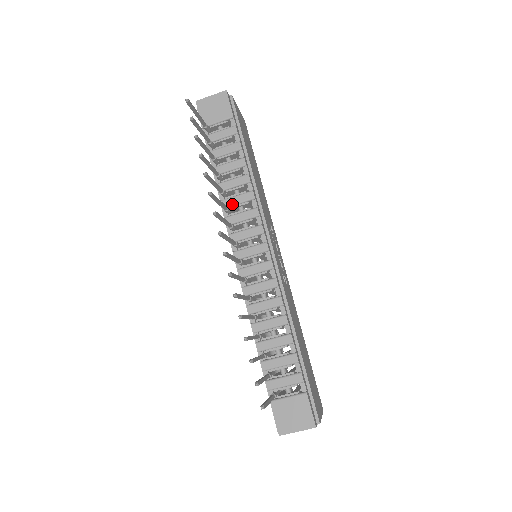
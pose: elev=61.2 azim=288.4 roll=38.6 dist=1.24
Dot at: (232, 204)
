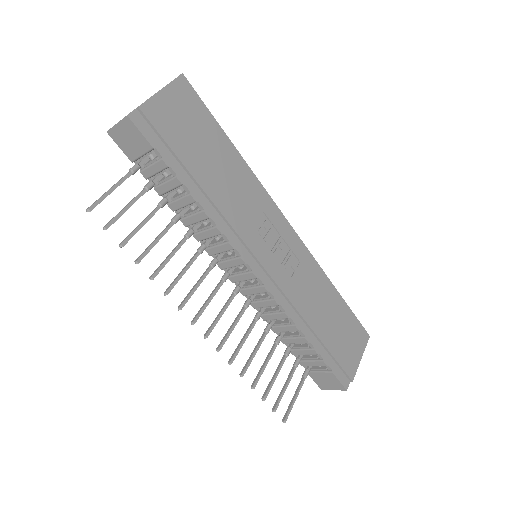
Dot at: (204, 239)
